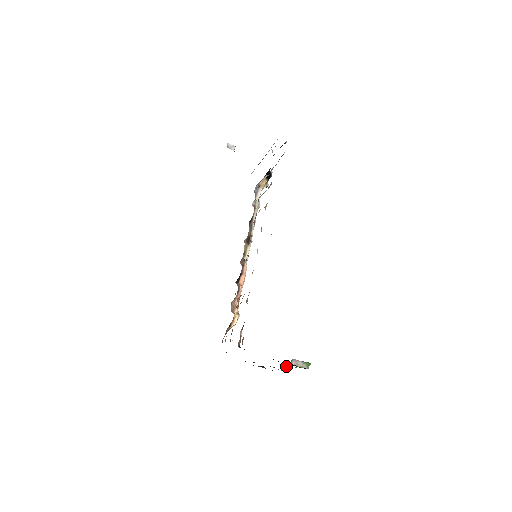
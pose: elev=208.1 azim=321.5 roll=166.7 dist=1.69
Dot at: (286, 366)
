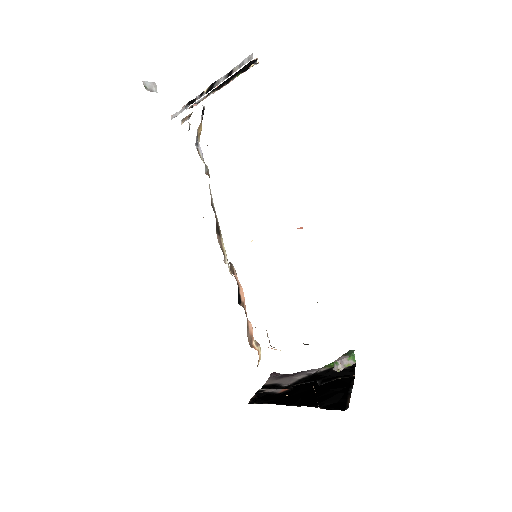
Dot at: (335, 375)
